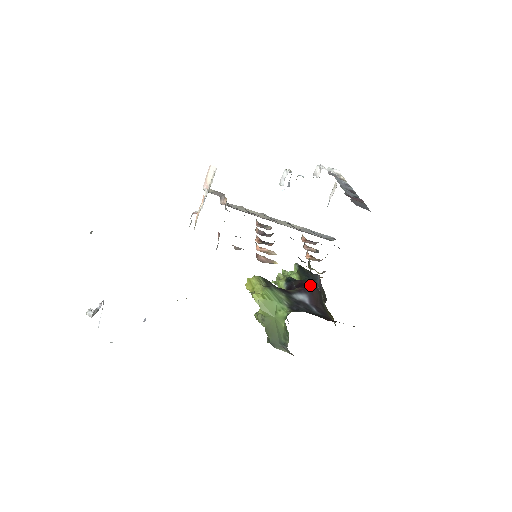
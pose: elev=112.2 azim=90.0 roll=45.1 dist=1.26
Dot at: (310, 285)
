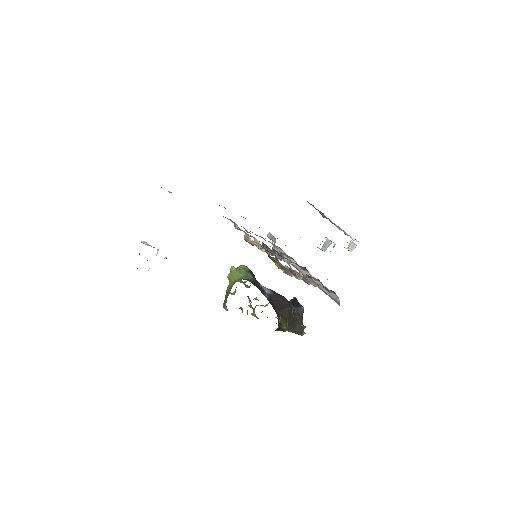
Dot at: occluded
